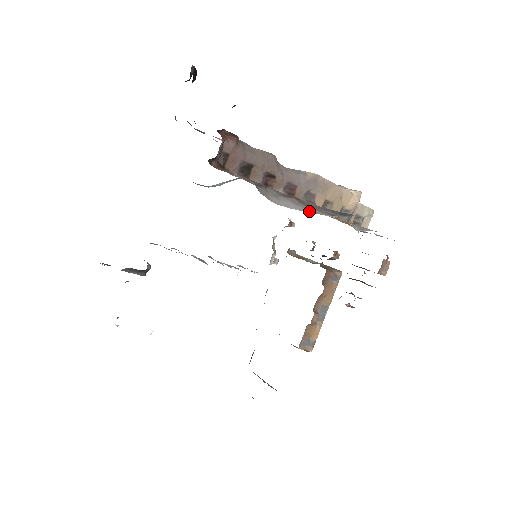
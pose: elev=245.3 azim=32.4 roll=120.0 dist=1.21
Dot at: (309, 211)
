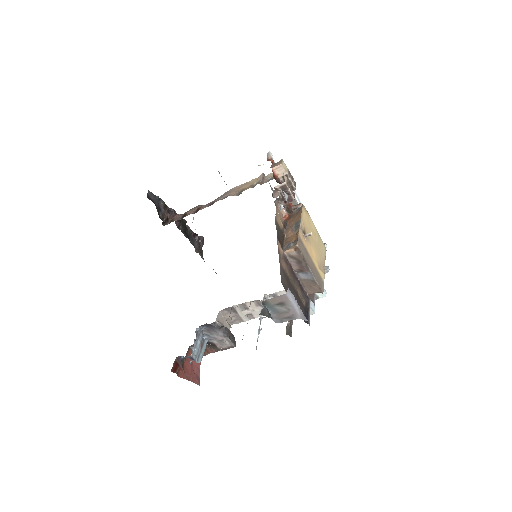
Dot at: occluded
